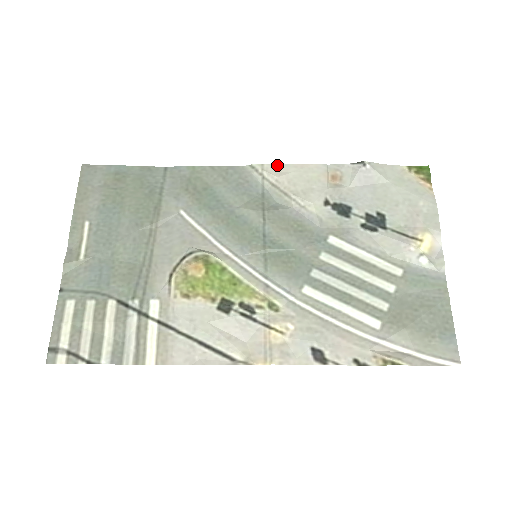
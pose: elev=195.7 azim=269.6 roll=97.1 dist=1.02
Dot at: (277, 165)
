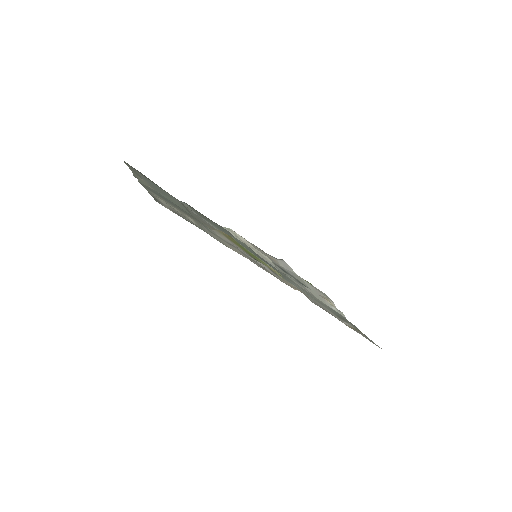
Dot at: (241, 236)
